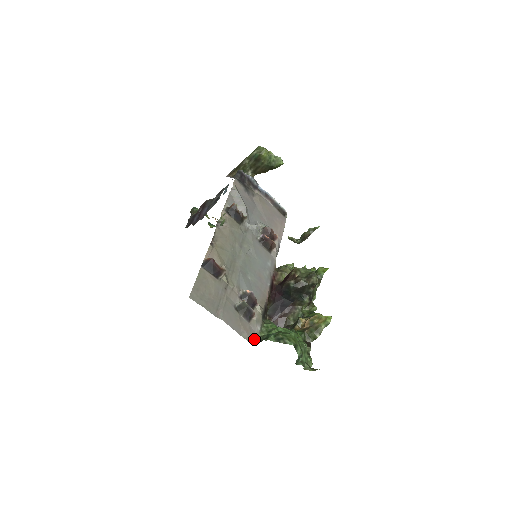
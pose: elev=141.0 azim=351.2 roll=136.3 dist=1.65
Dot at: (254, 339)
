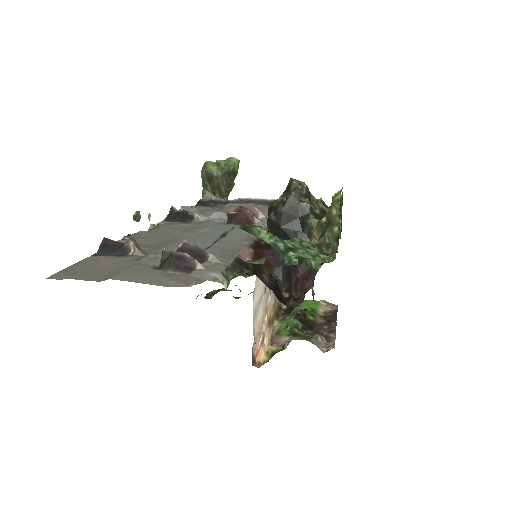
Dot at: (196, 284)
